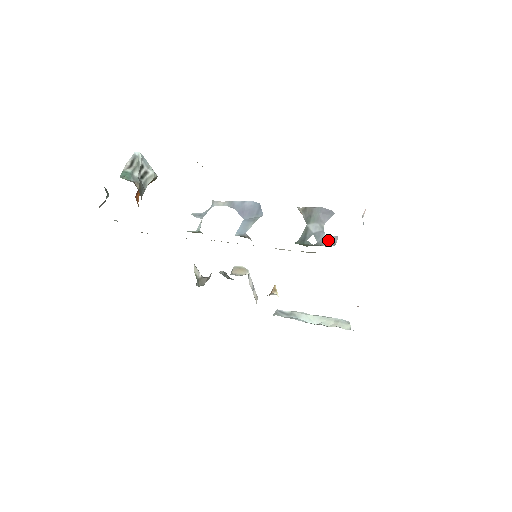
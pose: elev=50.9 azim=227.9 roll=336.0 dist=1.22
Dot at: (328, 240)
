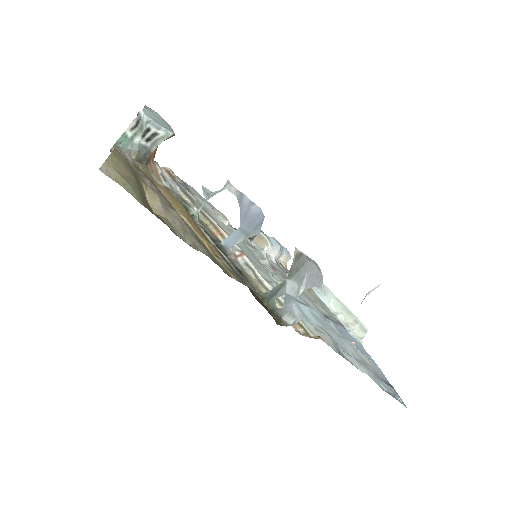
Dot at: (292, 314)
